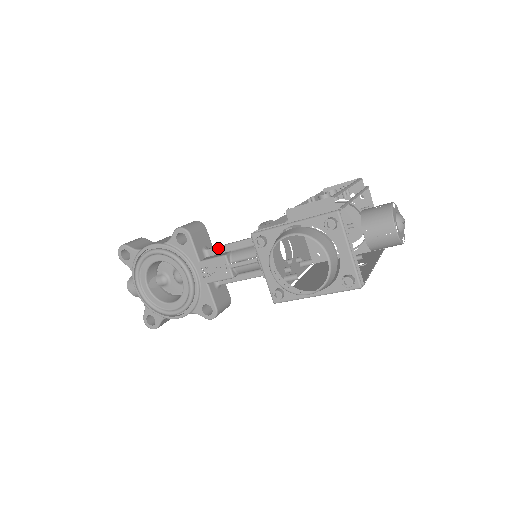
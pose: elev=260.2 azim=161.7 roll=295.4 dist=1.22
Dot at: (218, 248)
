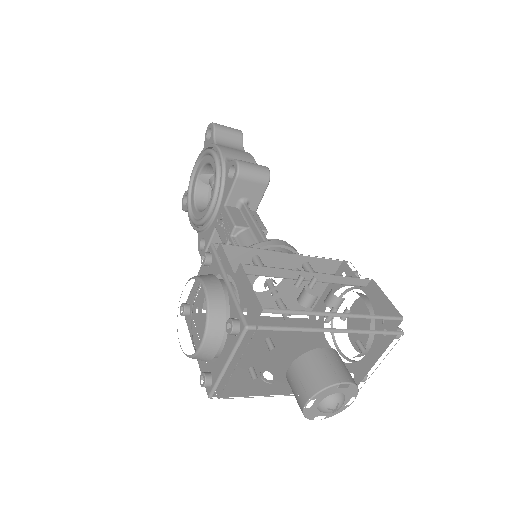
Dot at: (247, 213)
